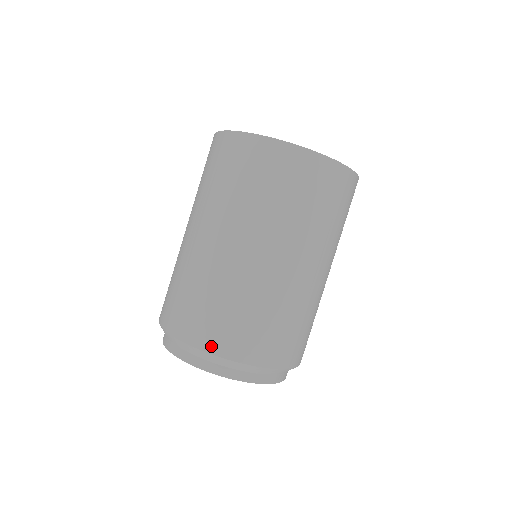
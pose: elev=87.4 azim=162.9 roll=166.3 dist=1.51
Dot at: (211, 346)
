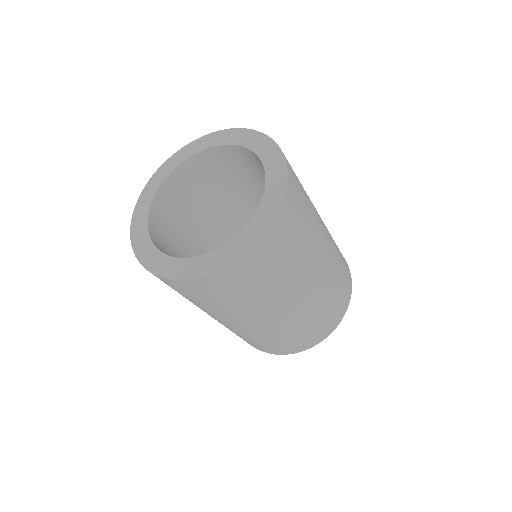
Dot at: (279, 353)
